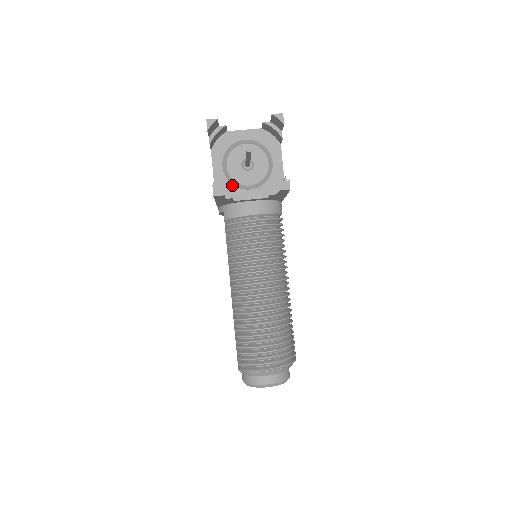
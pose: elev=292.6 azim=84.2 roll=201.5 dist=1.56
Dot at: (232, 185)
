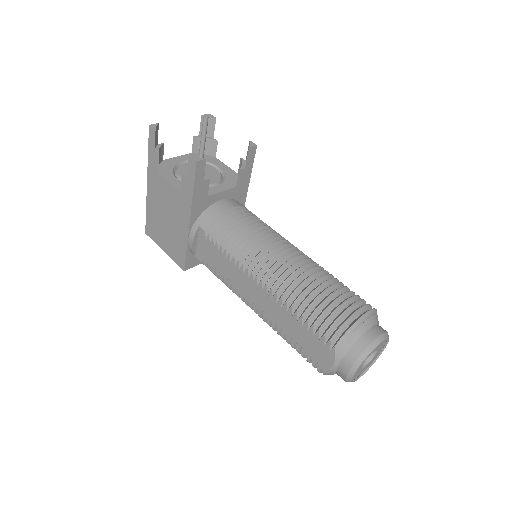
Dot at: occluded
